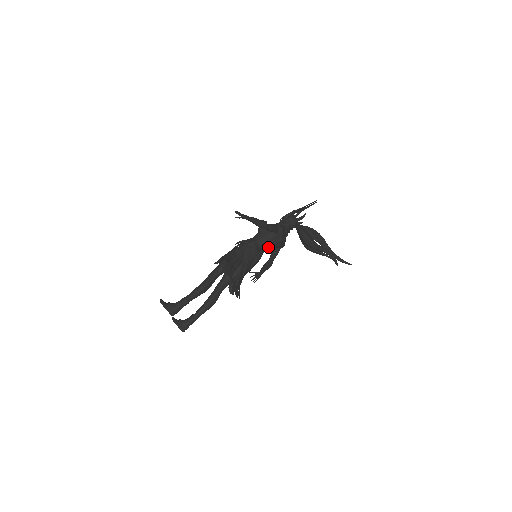
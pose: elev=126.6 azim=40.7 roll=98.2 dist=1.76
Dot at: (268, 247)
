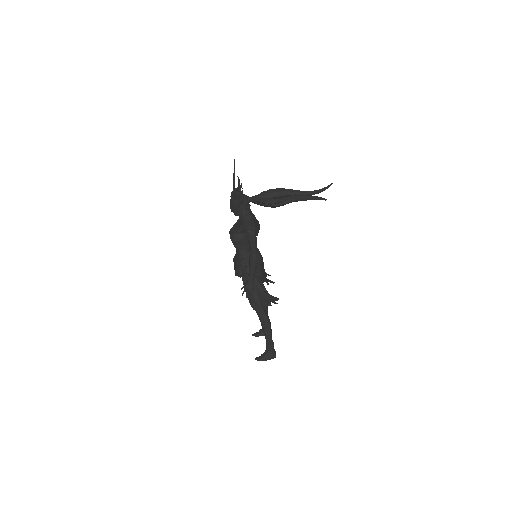
Dot at: occluded
